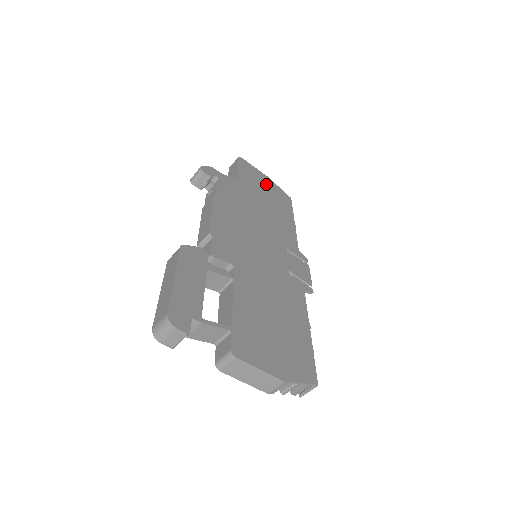
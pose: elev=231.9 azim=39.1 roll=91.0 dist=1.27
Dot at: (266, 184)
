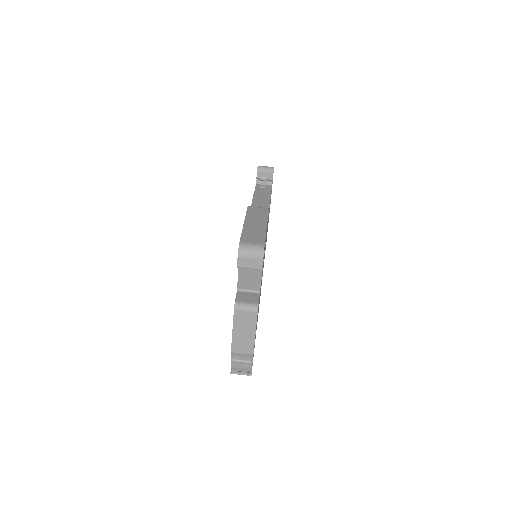
Dot at: occluded
